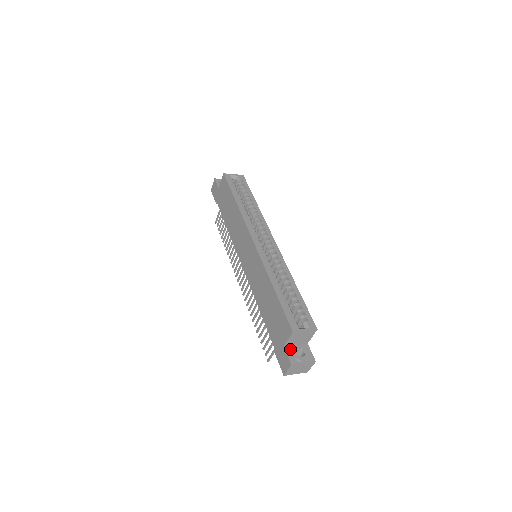
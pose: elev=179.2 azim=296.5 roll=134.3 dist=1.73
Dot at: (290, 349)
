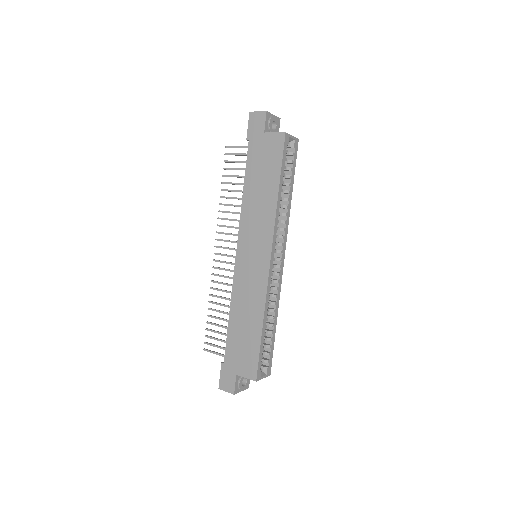
Dot at: (239, 378)
